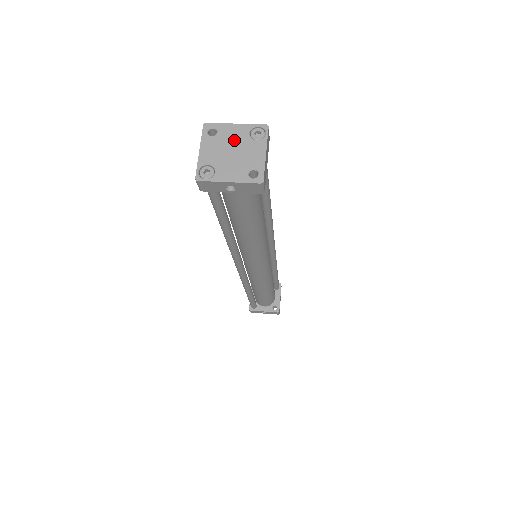
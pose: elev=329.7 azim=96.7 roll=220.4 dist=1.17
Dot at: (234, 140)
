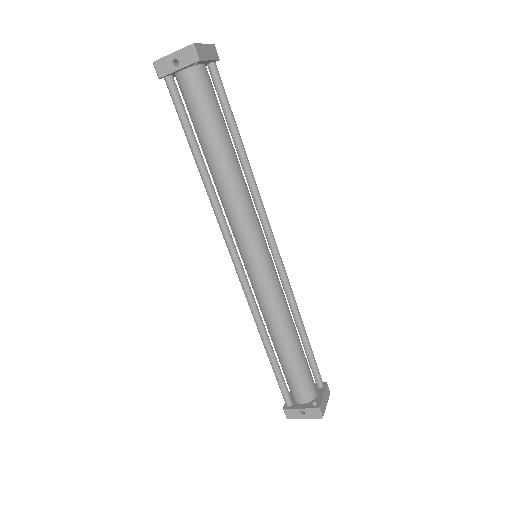
Dot at: occluded
